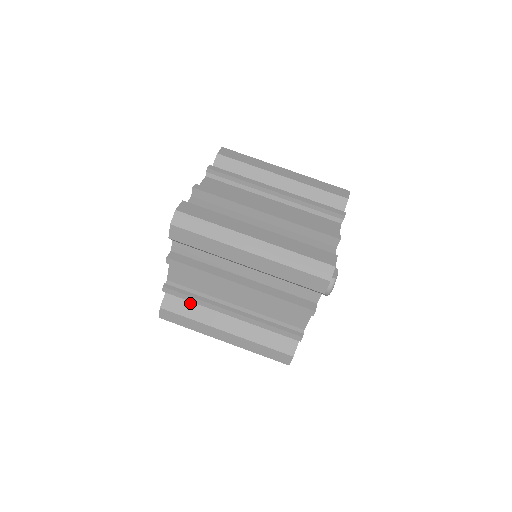
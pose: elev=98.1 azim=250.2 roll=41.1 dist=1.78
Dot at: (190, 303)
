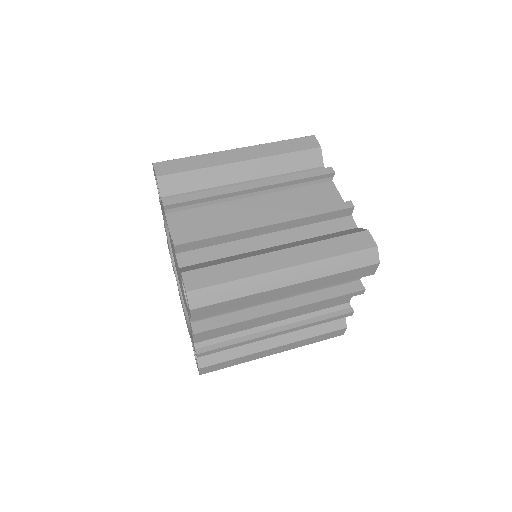
Dot at: occluded
